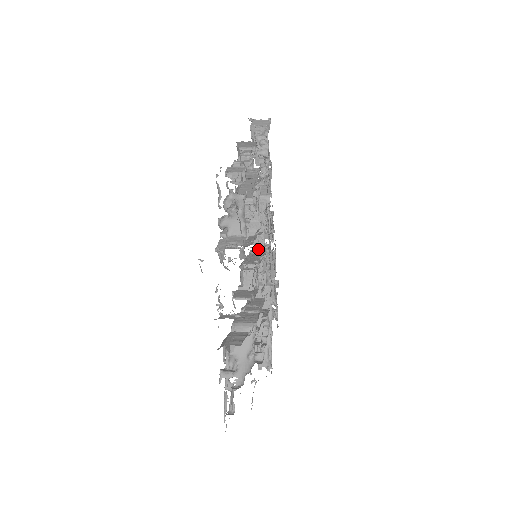
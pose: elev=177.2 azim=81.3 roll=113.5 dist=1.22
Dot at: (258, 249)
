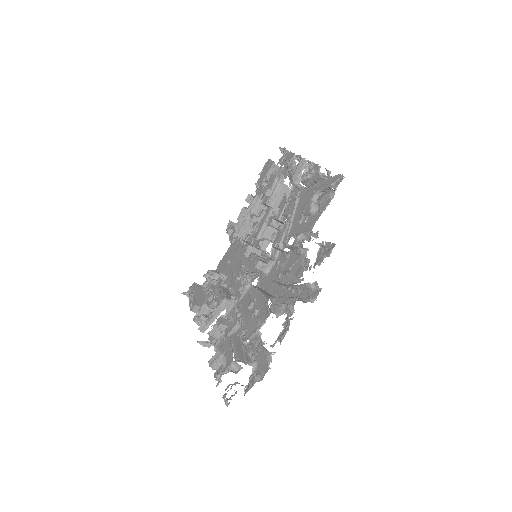
Dot at: occluded
